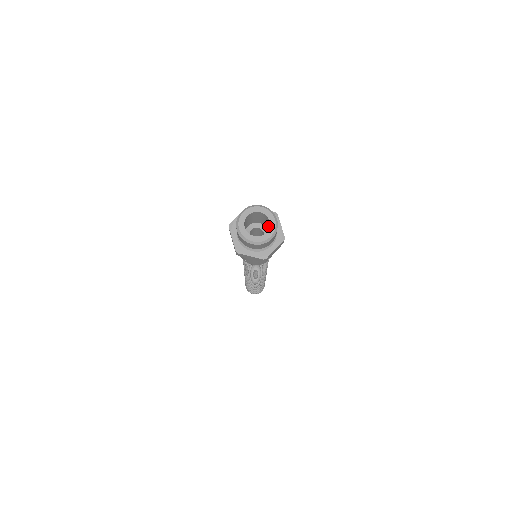
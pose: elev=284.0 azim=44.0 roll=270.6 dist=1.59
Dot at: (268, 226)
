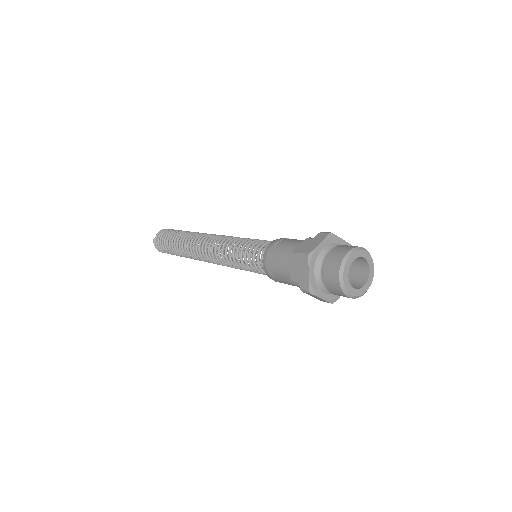
Dot at: (350, 266)
